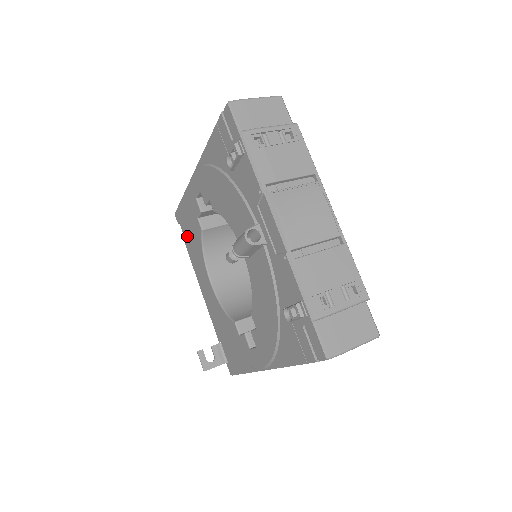
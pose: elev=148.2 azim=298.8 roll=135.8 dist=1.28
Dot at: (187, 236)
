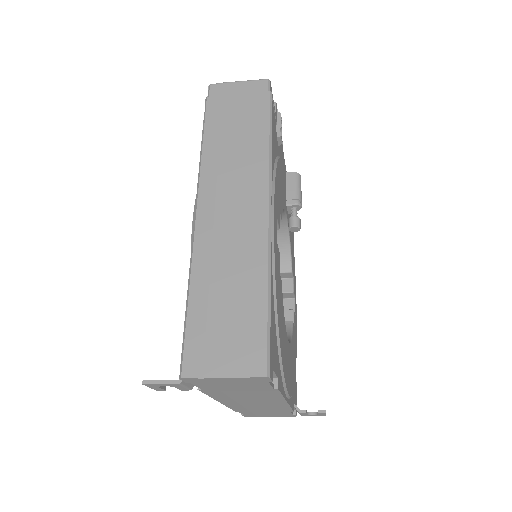
Dot at: occluded
